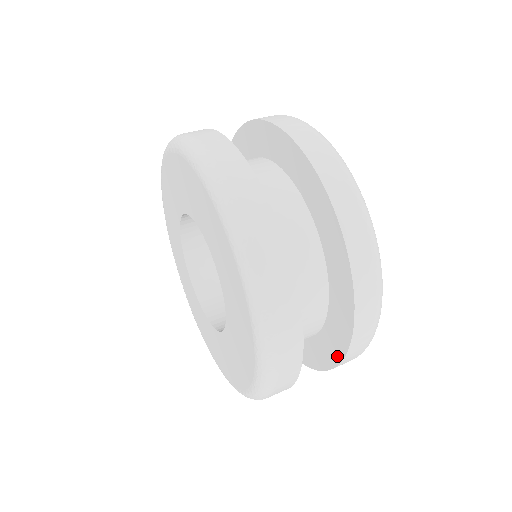
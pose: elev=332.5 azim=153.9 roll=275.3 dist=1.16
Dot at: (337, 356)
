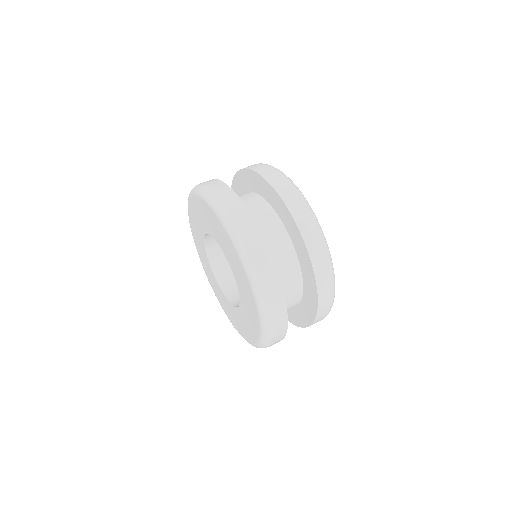
Dot at: (315, 306)
